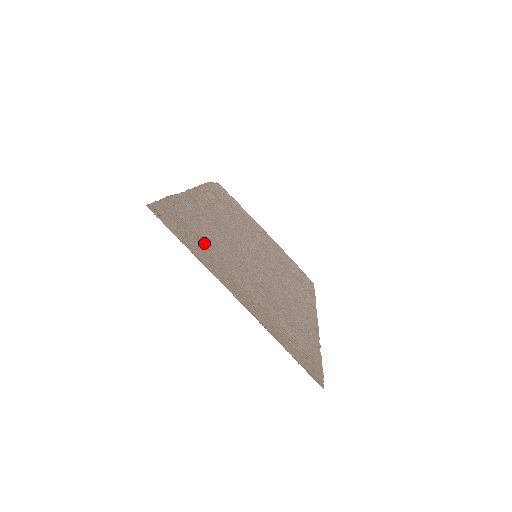
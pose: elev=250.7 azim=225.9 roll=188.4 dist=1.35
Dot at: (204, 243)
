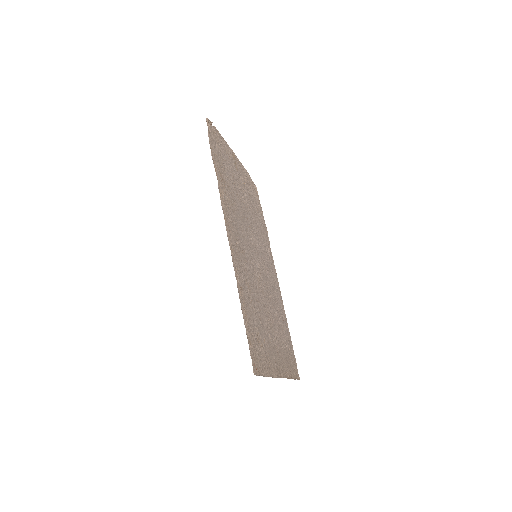
Dot at: (262, 338)
